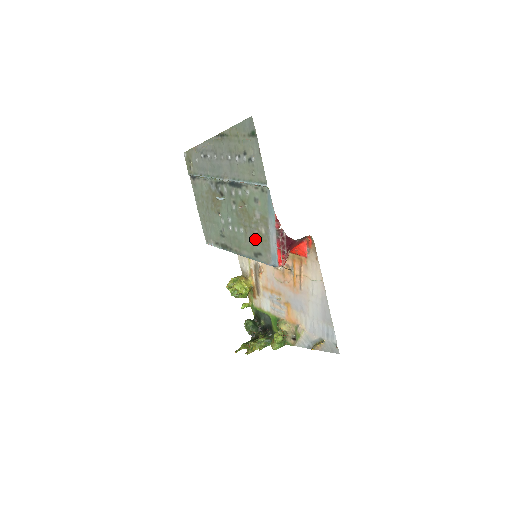
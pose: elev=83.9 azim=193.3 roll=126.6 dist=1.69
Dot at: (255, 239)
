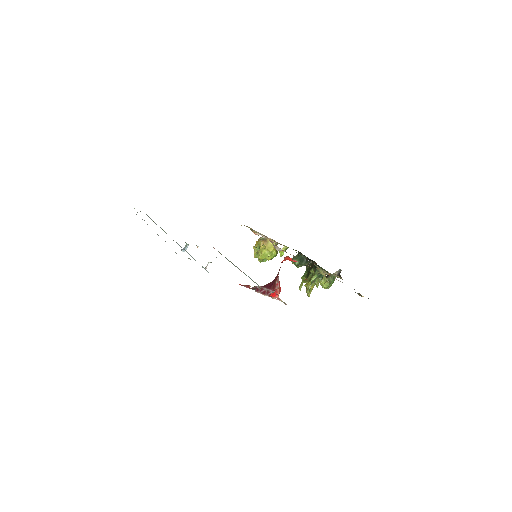
Dot at: occluded
